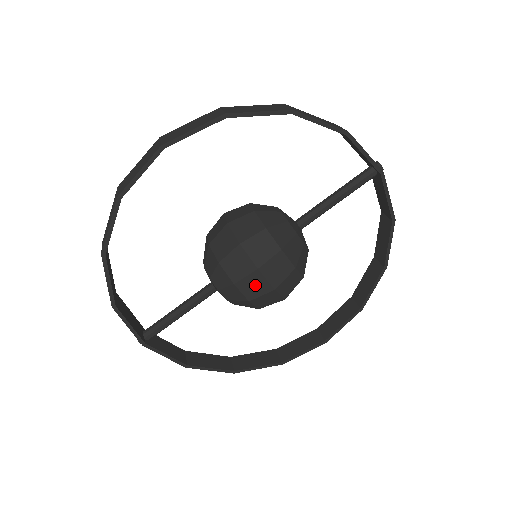
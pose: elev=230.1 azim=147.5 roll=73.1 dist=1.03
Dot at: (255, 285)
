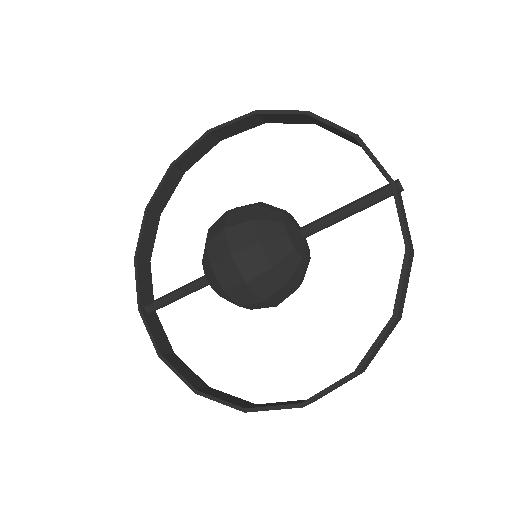
Dot at: (219, 248)
